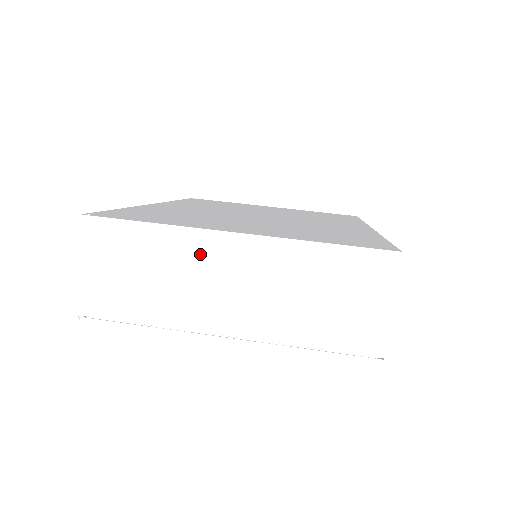
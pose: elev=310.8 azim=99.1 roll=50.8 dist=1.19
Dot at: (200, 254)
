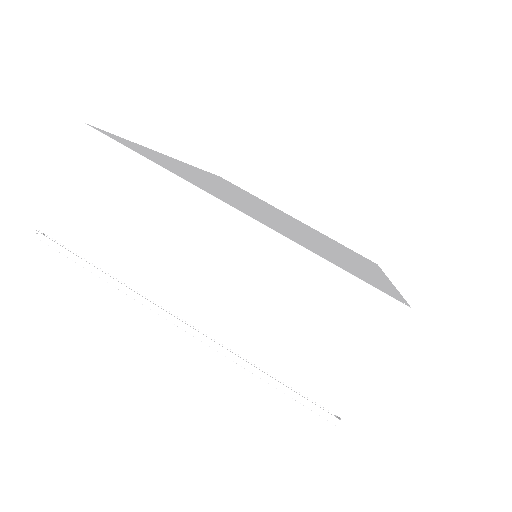
Dot at: (190, 217)
